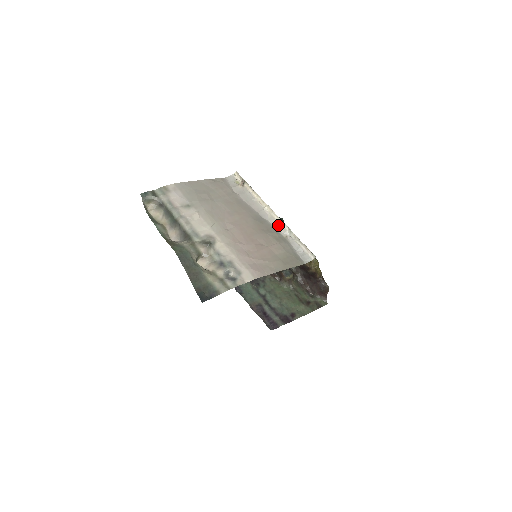
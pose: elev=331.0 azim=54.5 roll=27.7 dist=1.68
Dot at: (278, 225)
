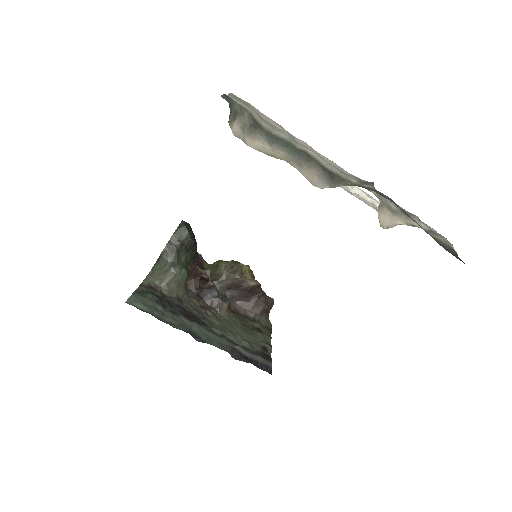
Dot at: occluded
